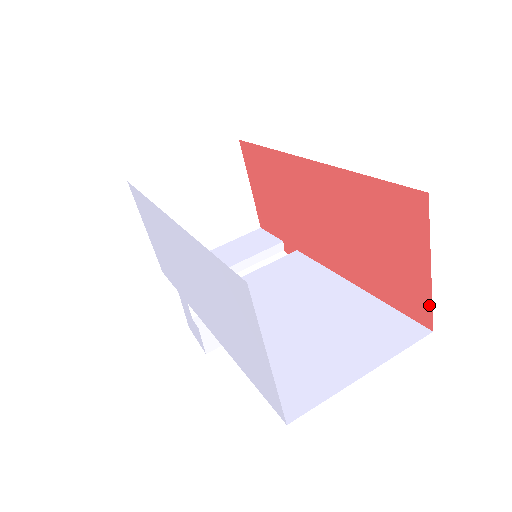
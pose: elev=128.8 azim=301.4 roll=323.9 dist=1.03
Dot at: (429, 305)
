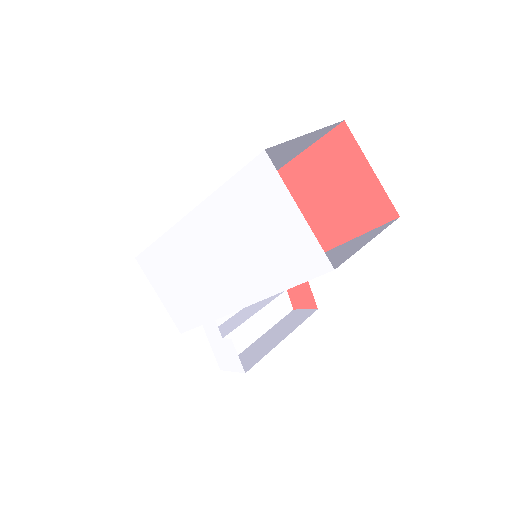
Dot at: (386, 198)
